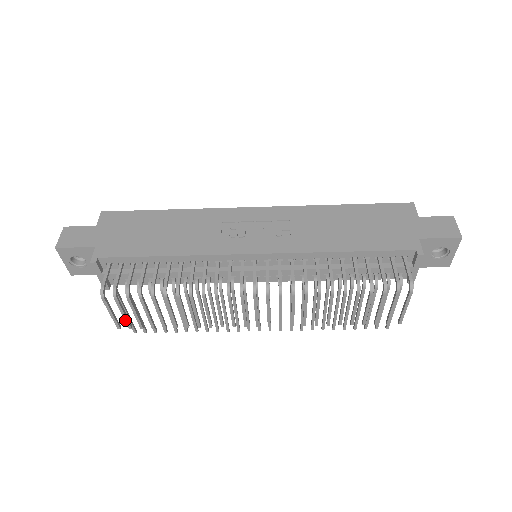
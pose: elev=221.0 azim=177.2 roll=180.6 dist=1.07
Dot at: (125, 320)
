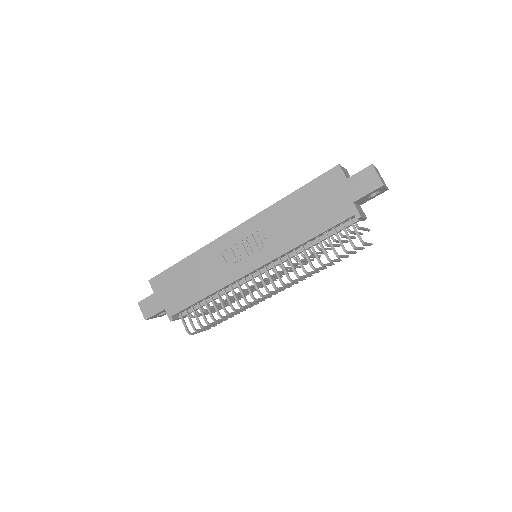
Dot at: occluded
